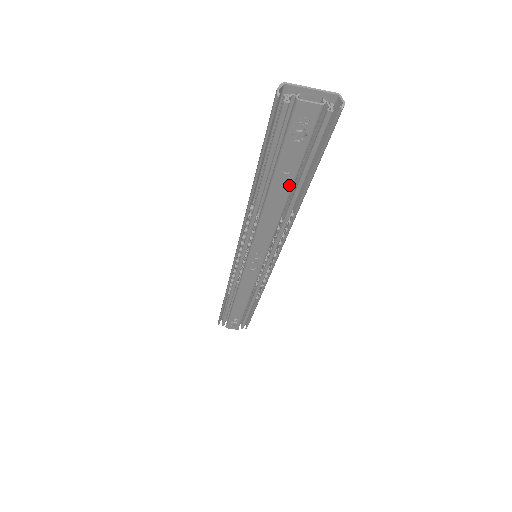
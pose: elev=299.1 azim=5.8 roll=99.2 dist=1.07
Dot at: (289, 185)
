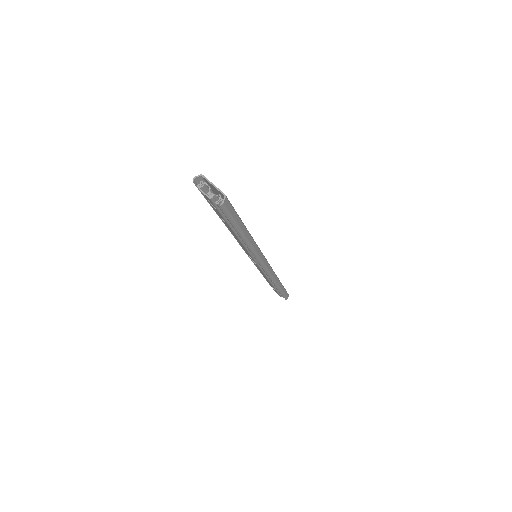
Dot at: (230, 228)
